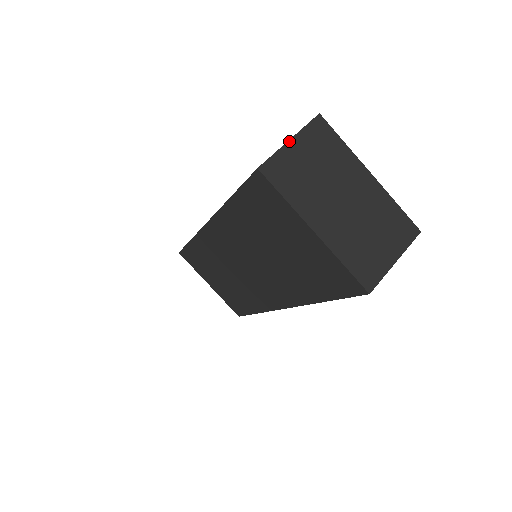
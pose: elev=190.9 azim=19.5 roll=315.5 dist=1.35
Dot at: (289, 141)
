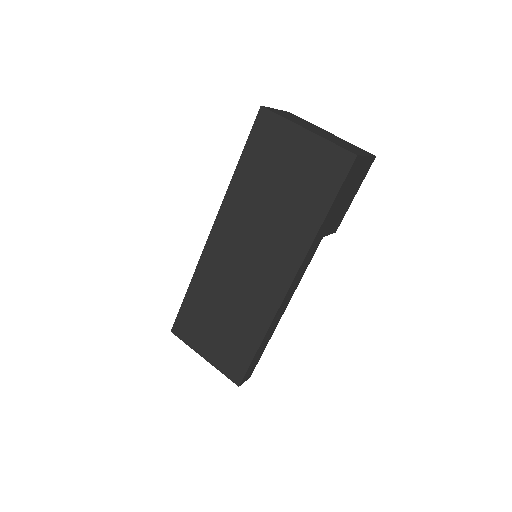
Dot at: (276, 109)
